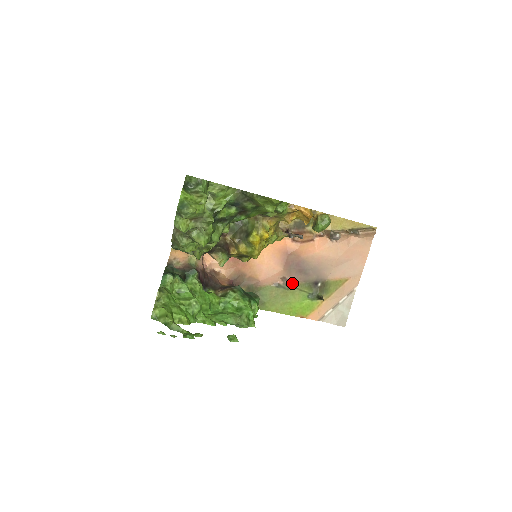
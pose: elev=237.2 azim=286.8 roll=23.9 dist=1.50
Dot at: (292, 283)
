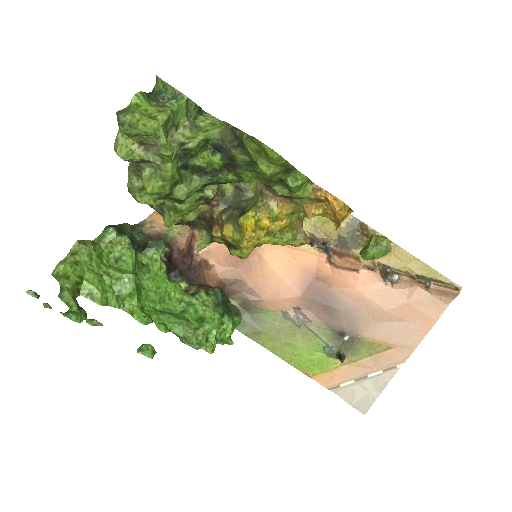
Dot at: (307, 320)
